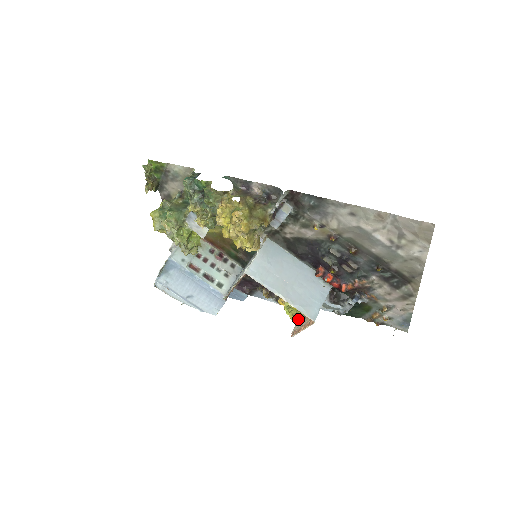
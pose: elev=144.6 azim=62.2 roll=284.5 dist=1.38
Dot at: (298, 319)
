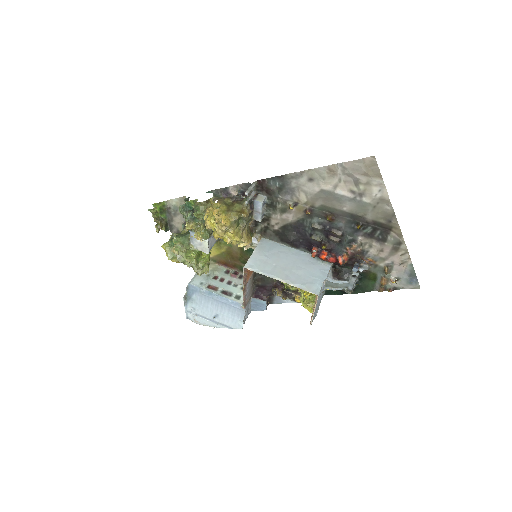
Dot at: (312, 306)
